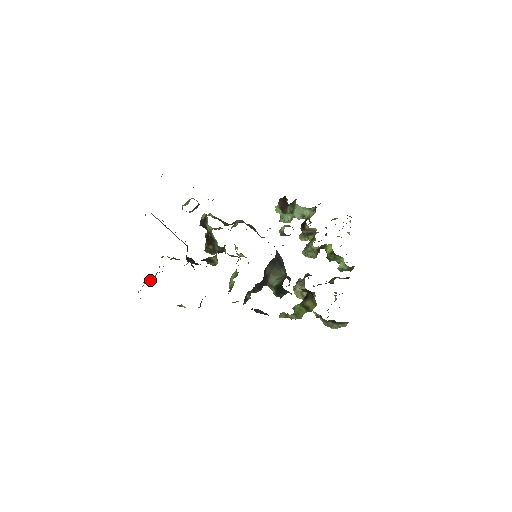
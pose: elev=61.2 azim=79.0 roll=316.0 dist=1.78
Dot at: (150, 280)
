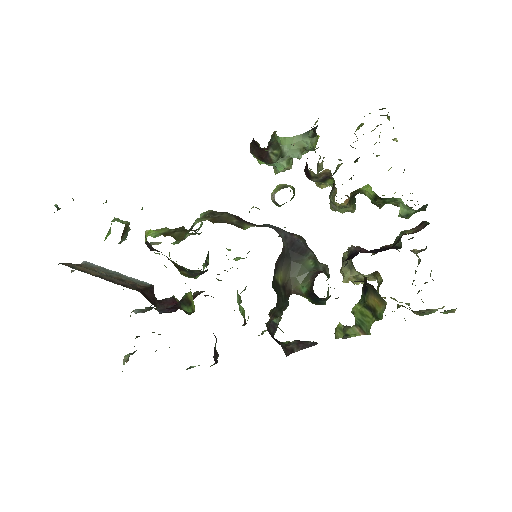
Dot at: (128, 357)
